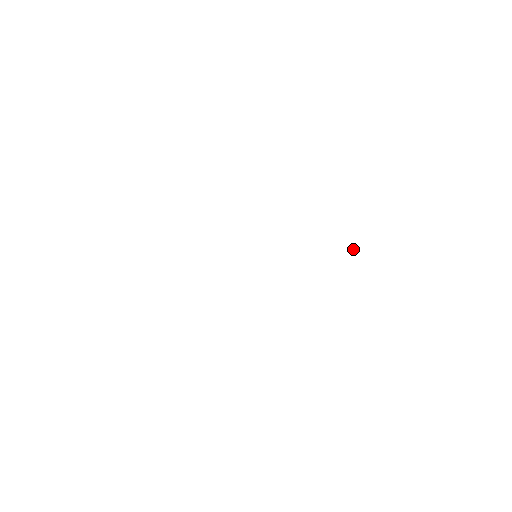
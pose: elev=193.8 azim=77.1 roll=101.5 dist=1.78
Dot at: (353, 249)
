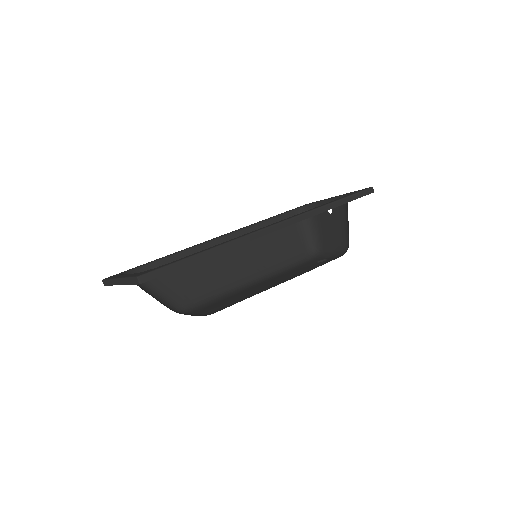
Dot at: occluded
